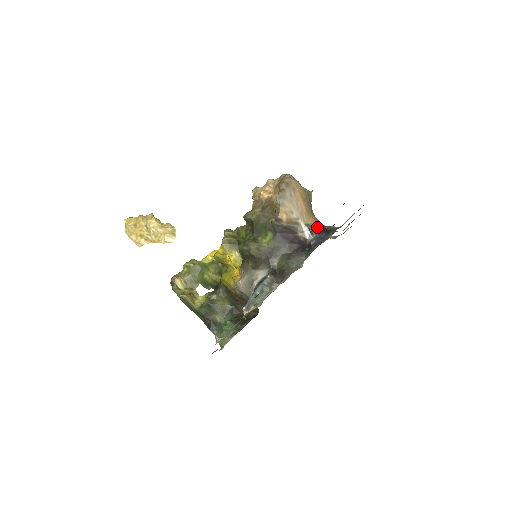
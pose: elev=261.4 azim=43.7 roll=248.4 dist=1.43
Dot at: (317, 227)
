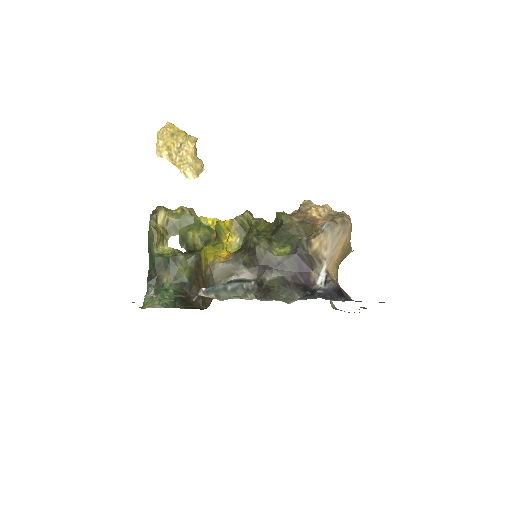
Dot at: (335, 282)
